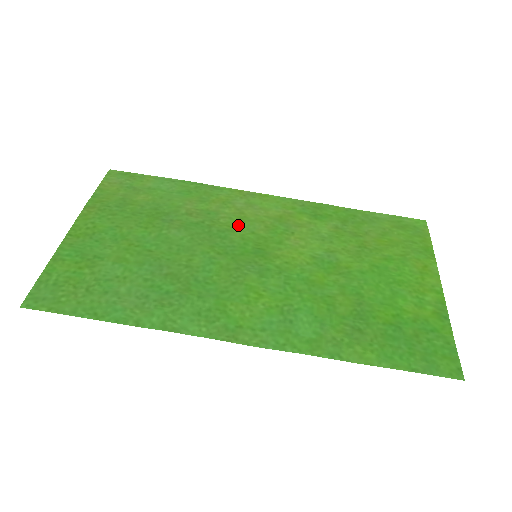
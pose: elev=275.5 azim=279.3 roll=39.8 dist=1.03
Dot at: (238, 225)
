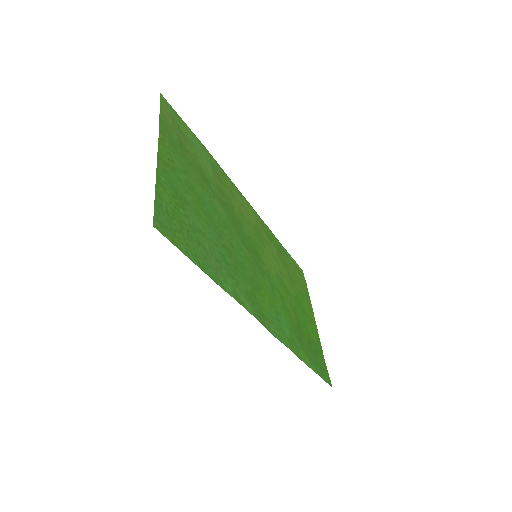
Dot at: (243, 220)
